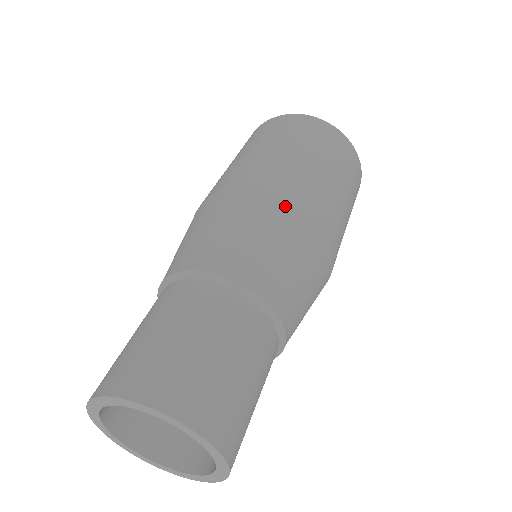
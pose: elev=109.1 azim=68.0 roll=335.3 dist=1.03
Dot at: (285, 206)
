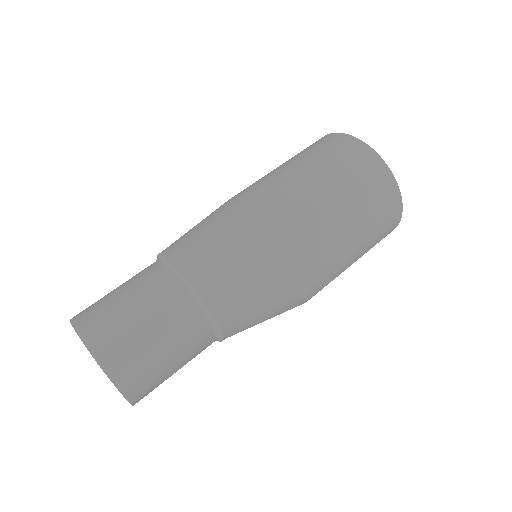
Dot at: (264, 222)
